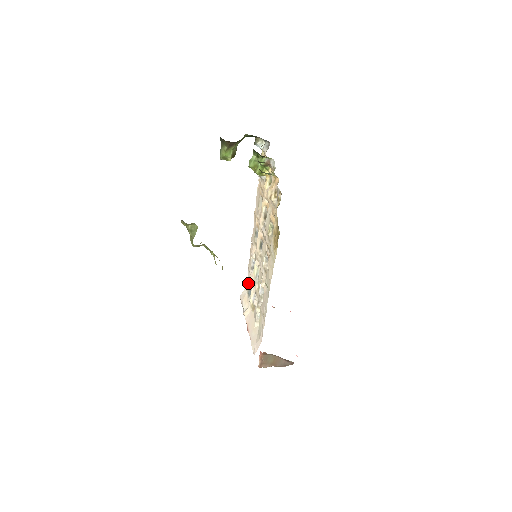
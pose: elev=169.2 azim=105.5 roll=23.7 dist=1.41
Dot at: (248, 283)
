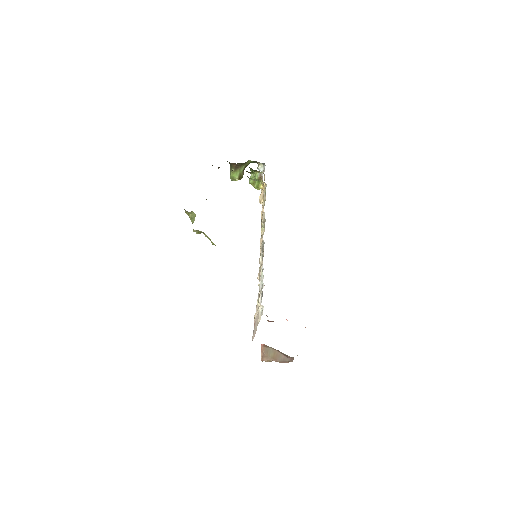
Dot at: occluded
